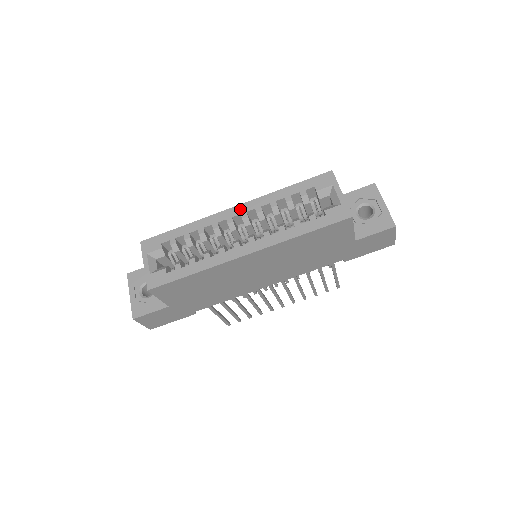
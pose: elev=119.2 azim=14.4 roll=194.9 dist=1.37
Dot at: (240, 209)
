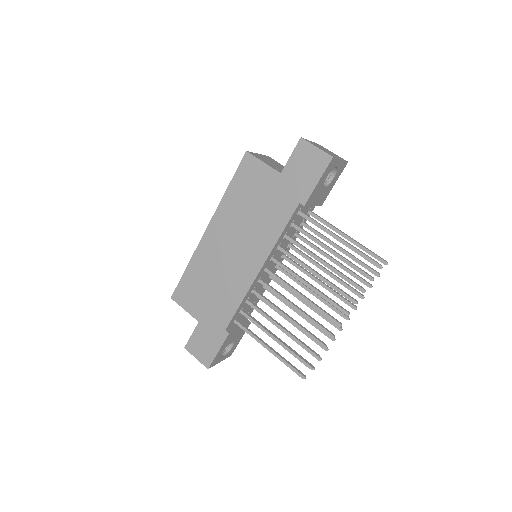
Dot at: occluded
